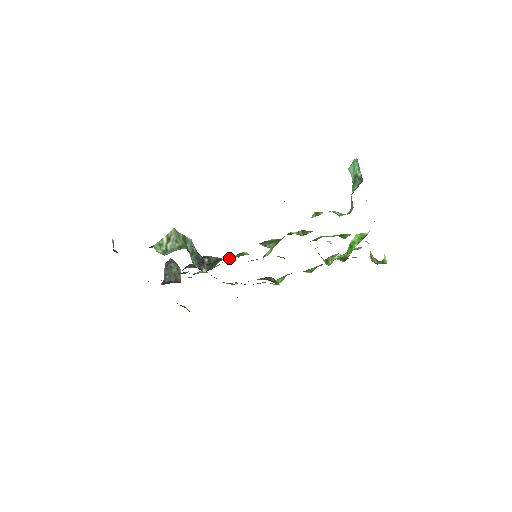
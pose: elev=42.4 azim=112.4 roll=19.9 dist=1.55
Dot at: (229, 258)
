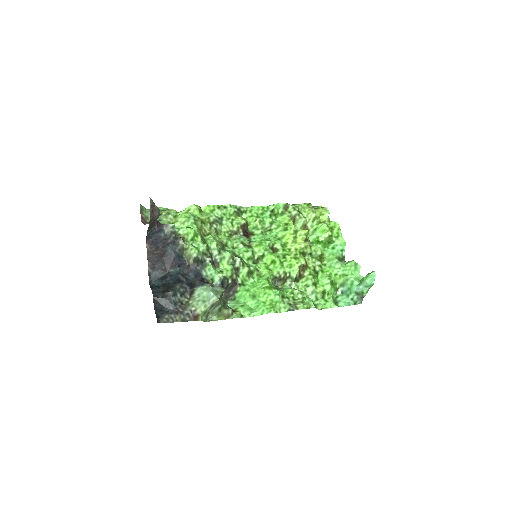
Dot at: (238, 269)
